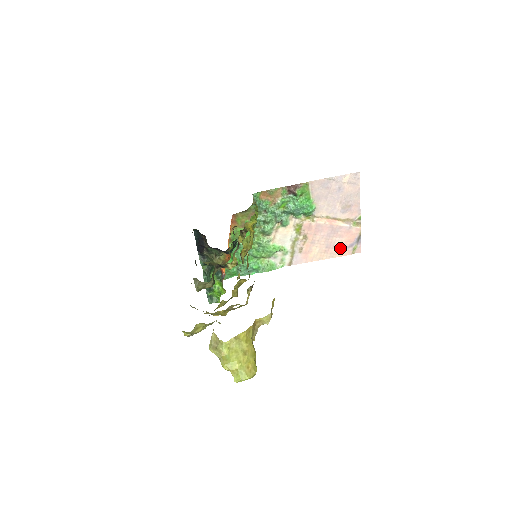
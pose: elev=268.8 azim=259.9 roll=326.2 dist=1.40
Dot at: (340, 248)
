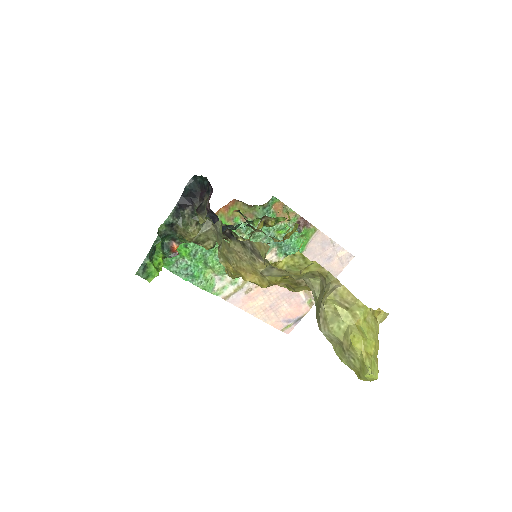
Dot at: (279, 316)
